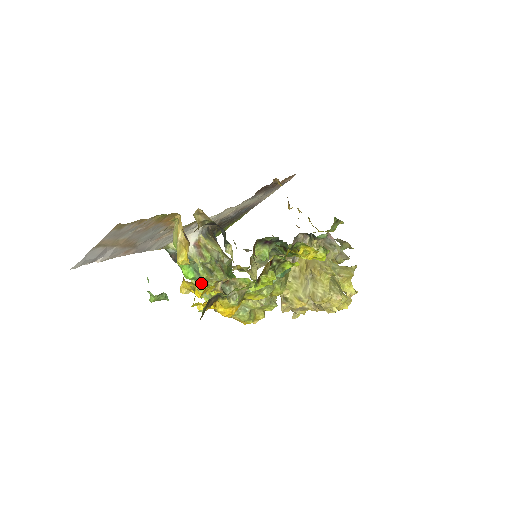
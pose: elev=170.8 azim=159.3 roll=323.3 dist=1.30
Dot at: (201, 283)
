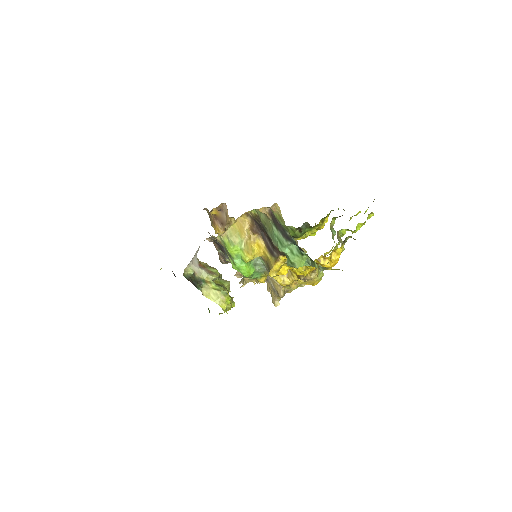
Dot at: (225, 294)
